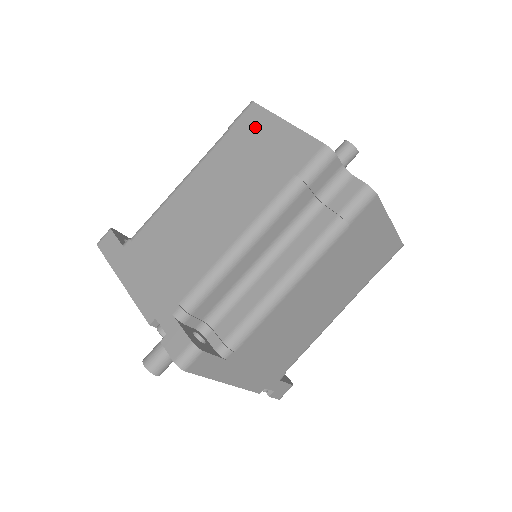
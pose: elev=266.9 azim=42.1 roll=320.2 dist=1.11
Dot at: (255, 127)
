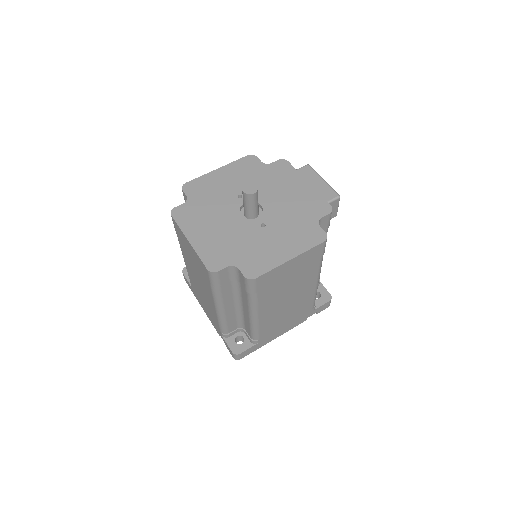
Dot at: (182, 237)
